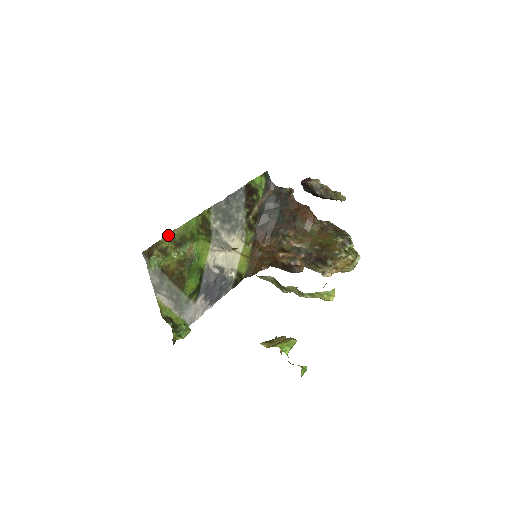
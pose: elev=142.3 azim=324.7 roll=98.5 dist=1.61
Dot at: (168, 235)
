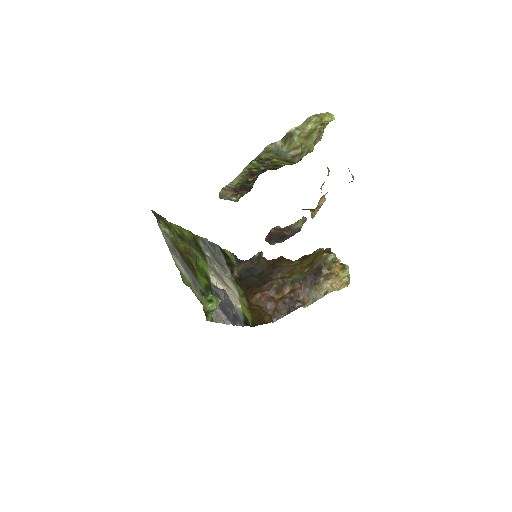
Dot at: occluded
